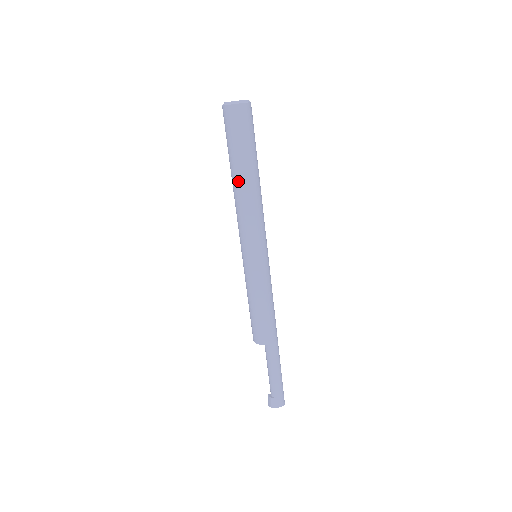
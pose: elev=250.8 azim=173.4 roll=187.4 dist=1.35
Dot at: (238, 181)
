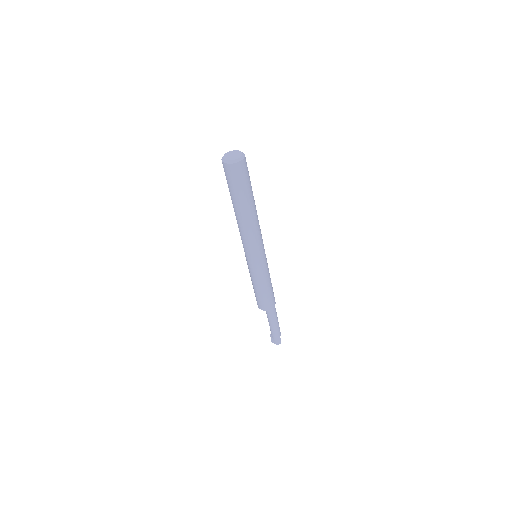
Dot at: (235, 211)
